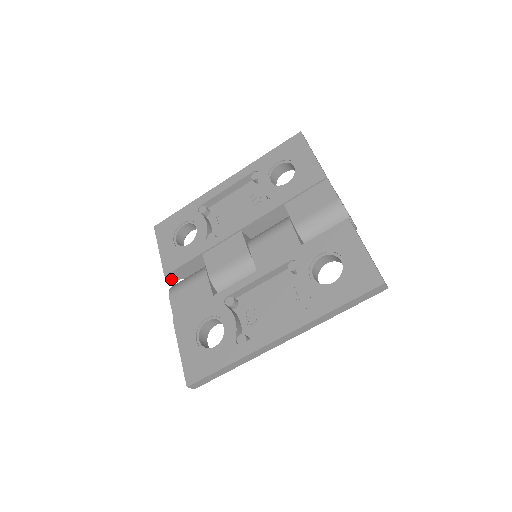
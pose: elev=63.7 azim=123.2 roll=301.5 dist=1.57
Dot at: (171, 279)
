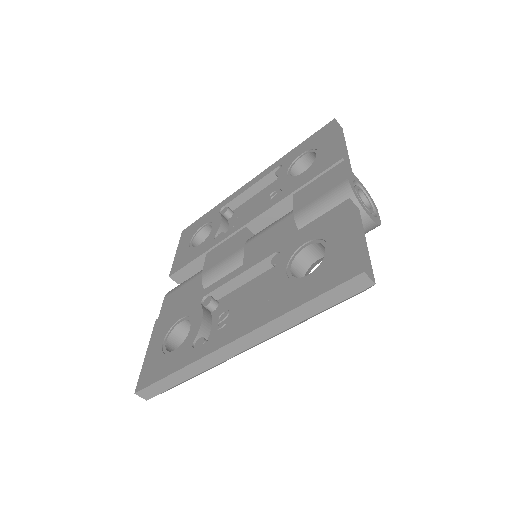
Dot at: (178, 282)
